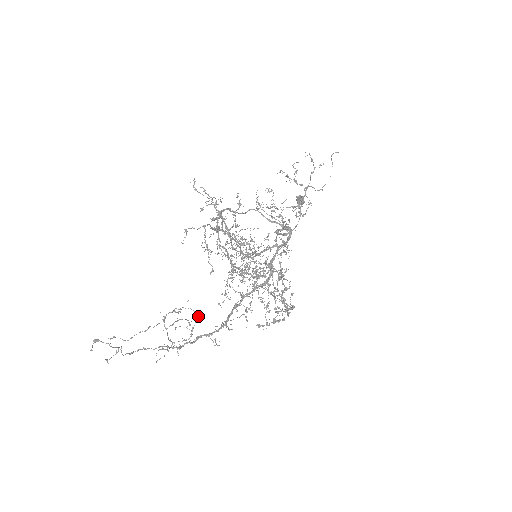
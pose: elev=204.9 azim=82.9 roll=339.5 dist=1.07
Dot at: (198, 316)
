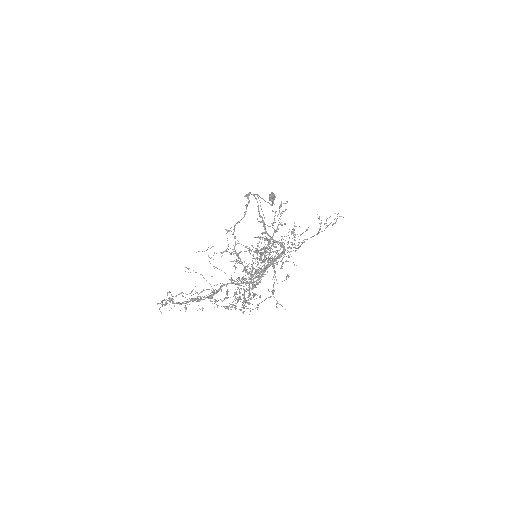
Dot at: (212, 292)
